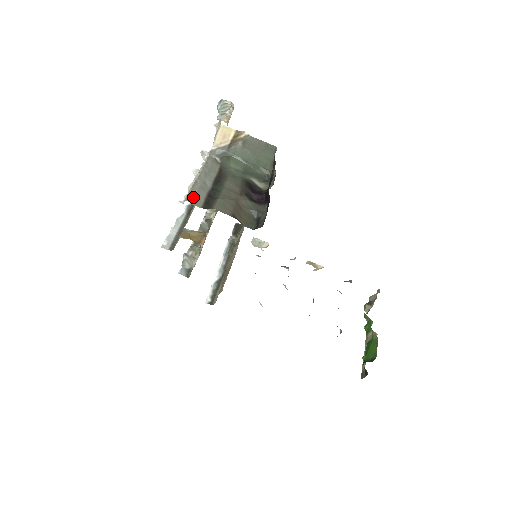
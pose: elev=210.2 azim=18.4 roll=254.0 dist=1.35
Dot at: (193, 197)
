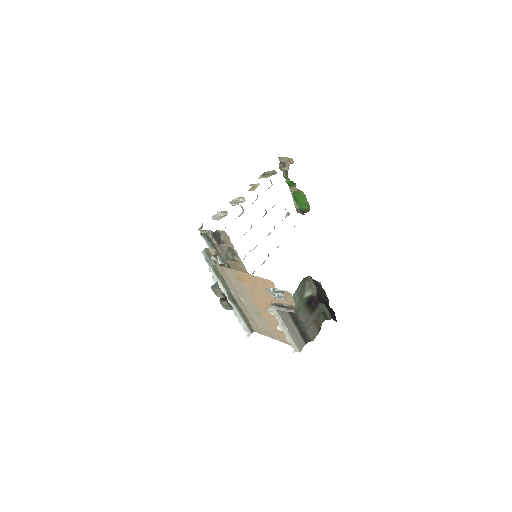
Dot at: (300, 346)
